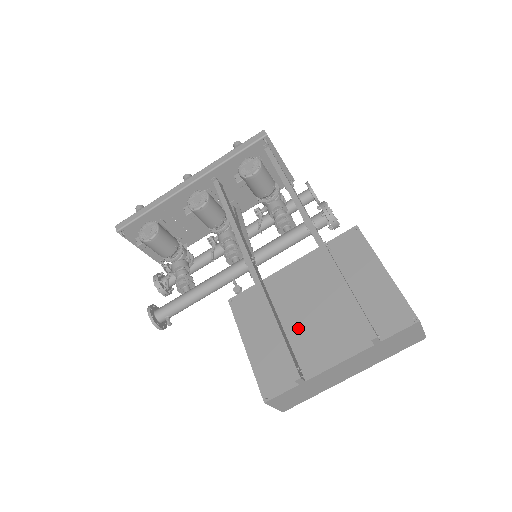
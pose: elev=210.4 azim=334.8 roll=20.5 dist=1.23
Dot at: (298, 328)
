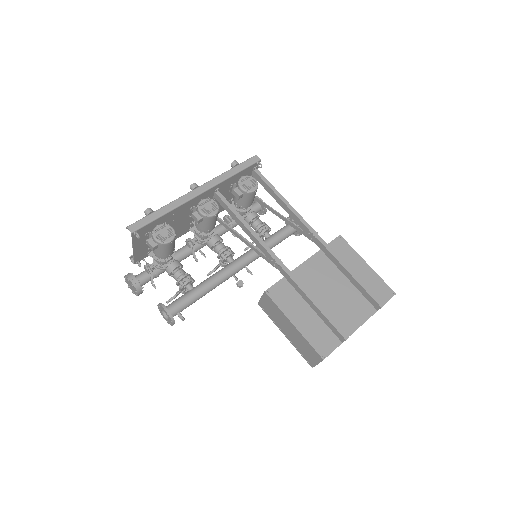
Dot at: (327, 306)
